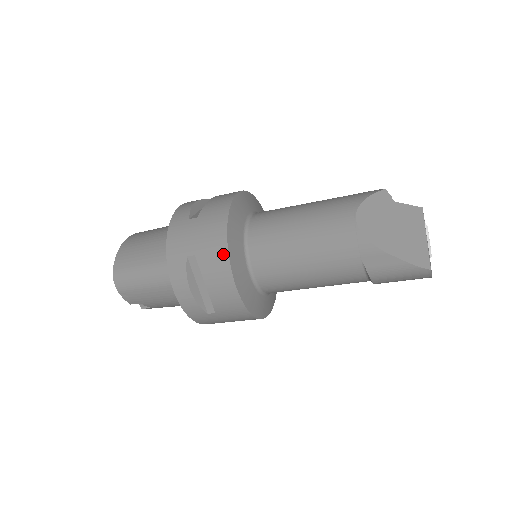
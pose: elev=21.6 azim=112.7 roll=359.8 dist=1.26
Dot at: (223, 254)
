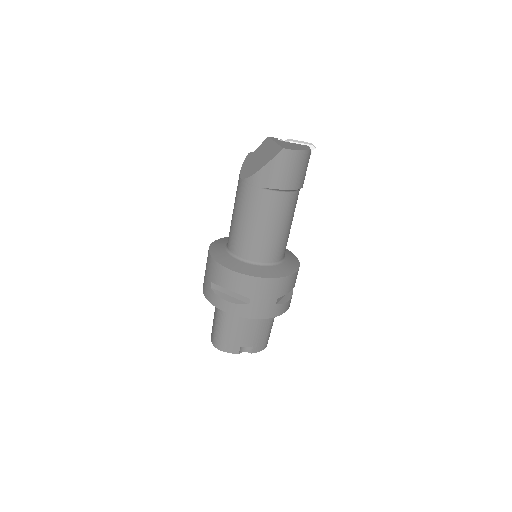
Dot at: (215, 265)
